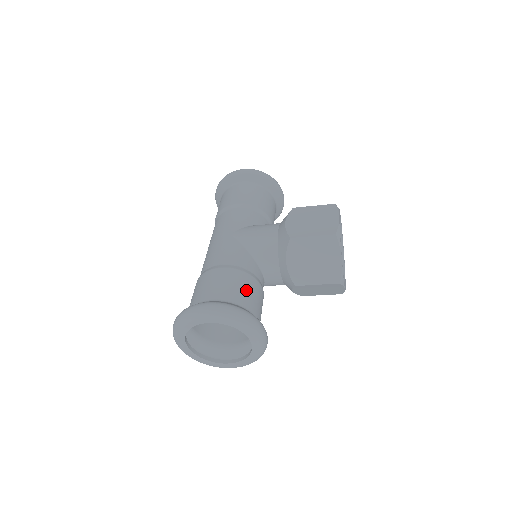
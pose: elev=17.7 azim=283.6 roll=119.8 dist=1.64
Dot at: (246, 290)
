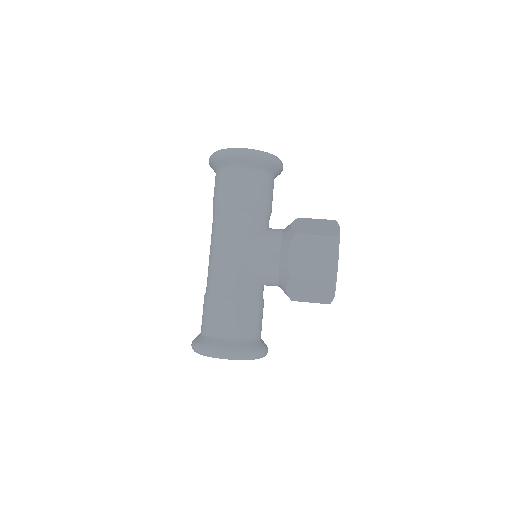
Dot at: (251, 320)
